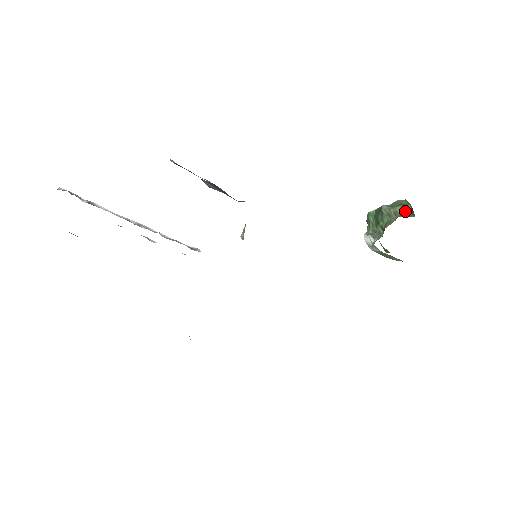
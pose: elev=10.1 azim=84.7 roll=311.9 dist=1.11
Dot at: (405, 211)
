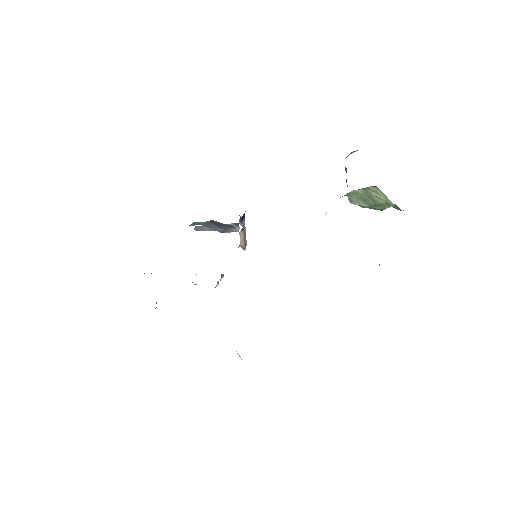
Dot at: (351, 153)
